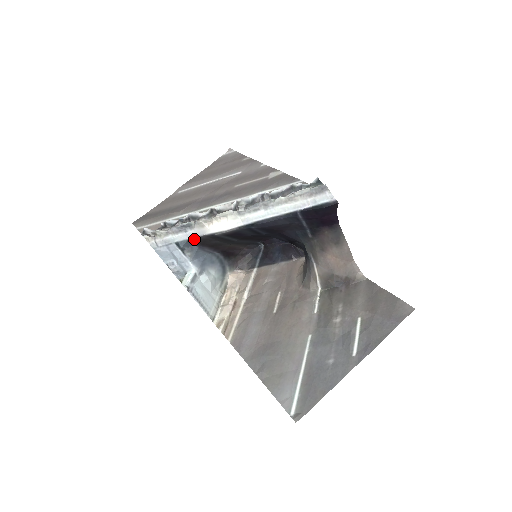
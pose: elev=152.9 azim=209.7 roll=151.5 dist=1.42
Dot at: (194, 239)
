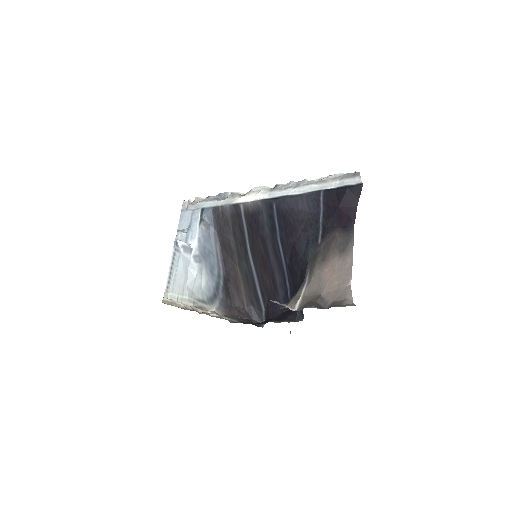
Dot at: (219, 209)
